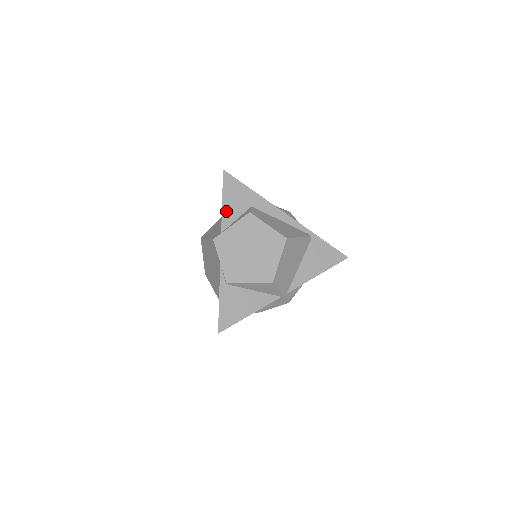
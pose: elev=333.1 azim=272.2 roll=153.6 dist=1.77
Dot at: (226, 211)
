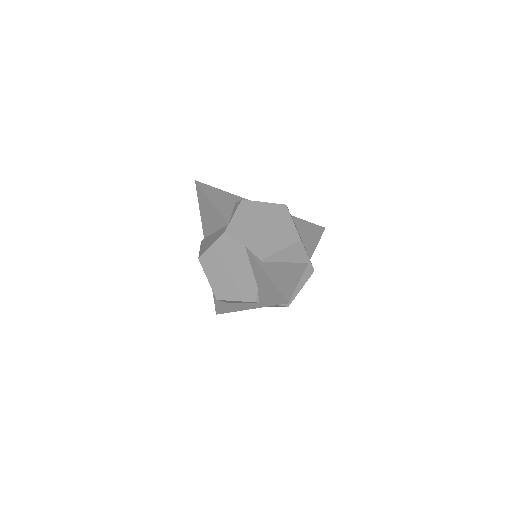
Dot at: (220, 208)
